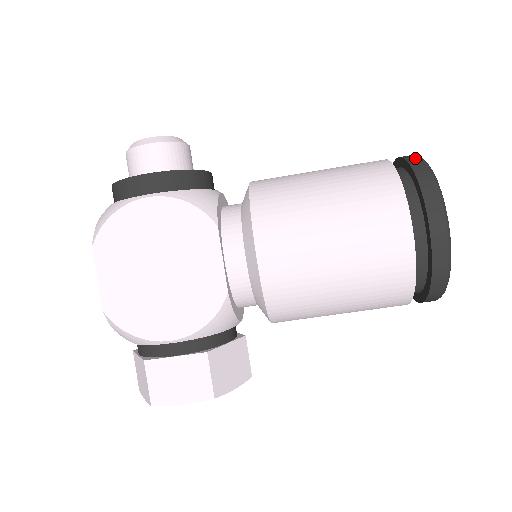
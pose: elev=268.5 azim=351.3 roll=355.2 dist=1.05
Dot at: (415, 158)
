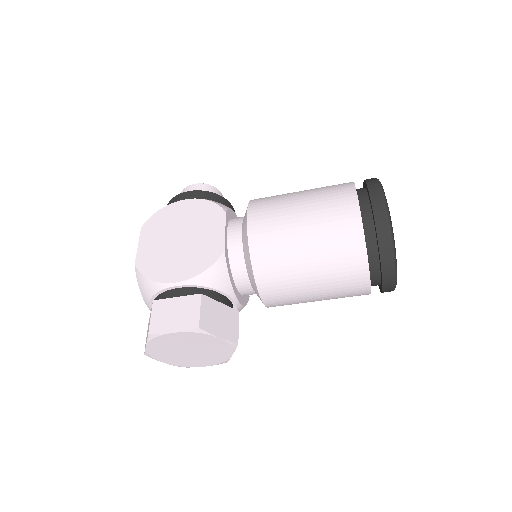
Dot at: occluded
